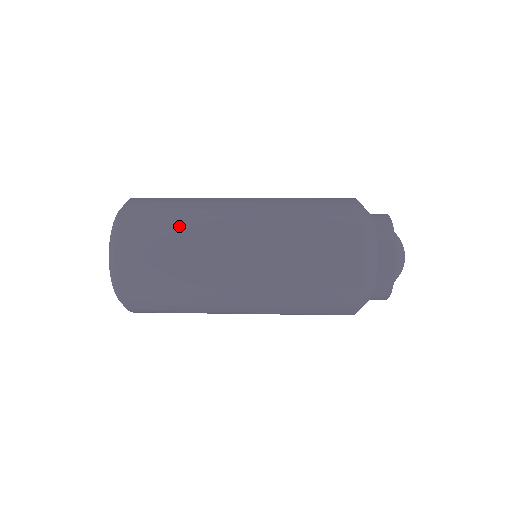
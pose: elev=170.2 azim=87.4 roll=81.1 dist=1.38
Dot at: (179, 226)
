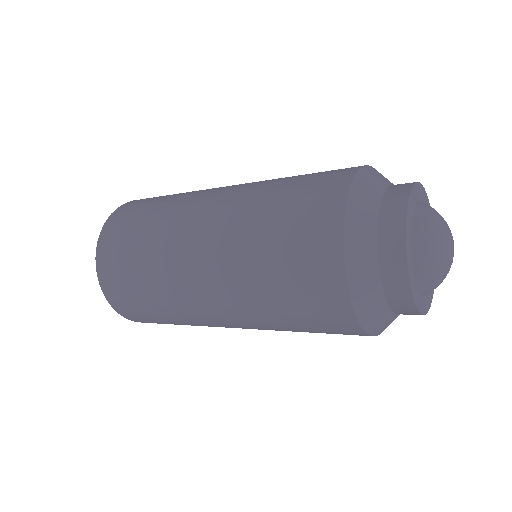
Dot at: (143, 252)
